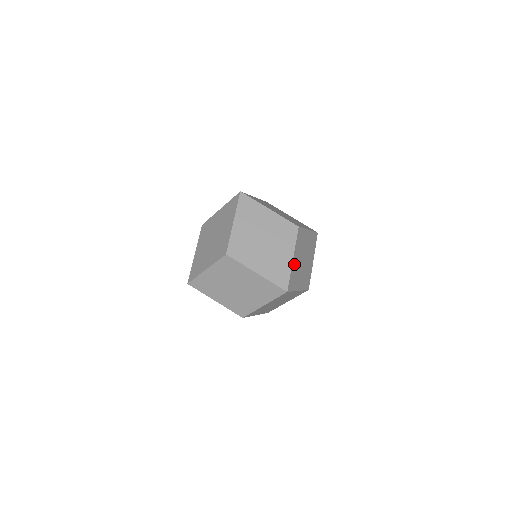
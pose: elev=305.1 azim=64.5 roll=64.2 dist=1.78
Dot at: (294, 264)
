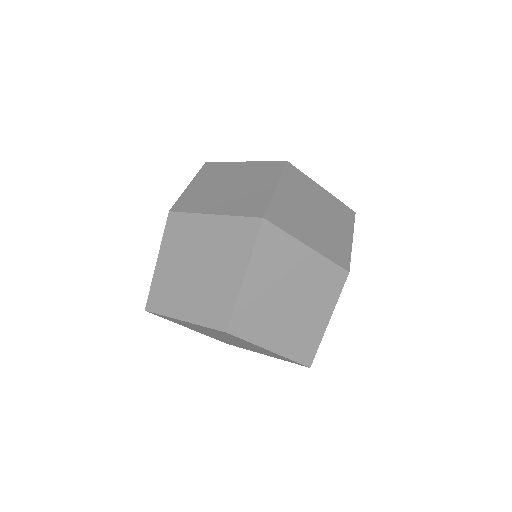
Dot at: occluded
